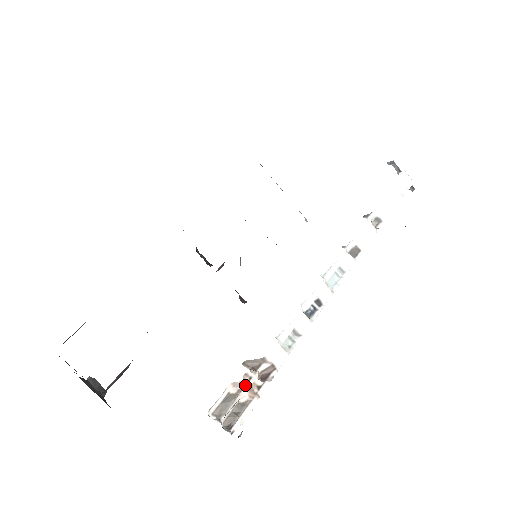
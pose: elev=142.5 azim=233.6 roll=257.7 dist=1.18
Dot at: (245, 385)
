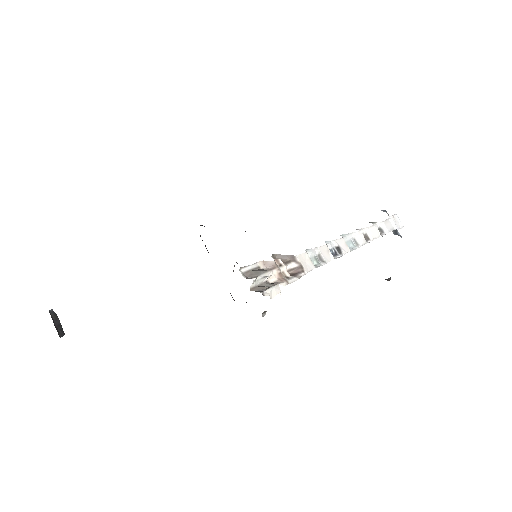
Dot at: (276, 266)
